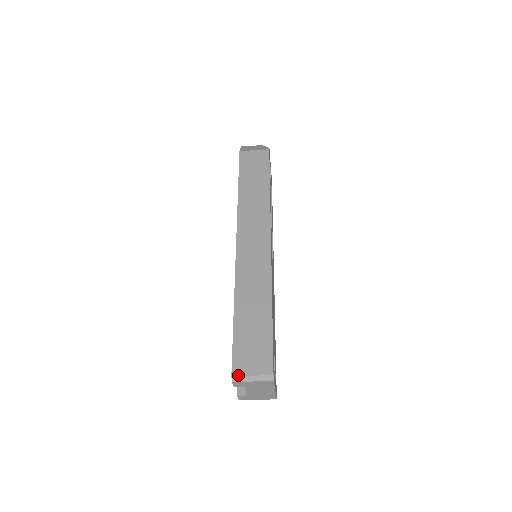
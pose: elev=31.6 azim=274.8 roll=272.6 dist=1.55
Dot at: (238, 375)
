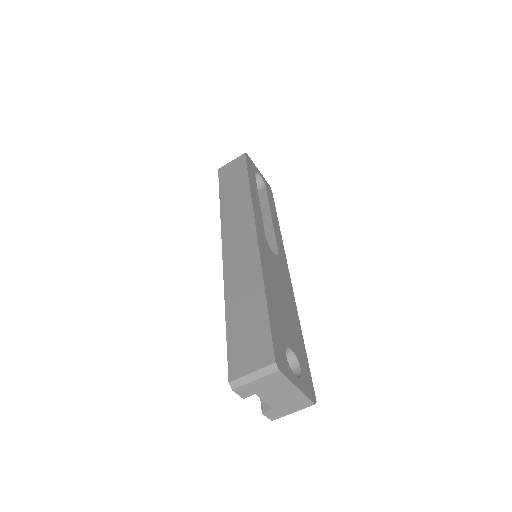
Dot at: (235, 378)
